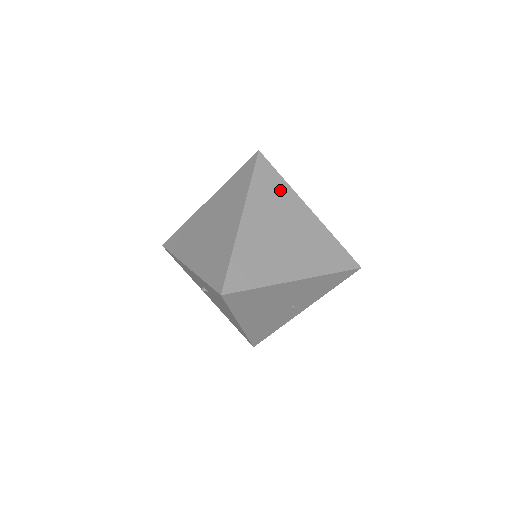
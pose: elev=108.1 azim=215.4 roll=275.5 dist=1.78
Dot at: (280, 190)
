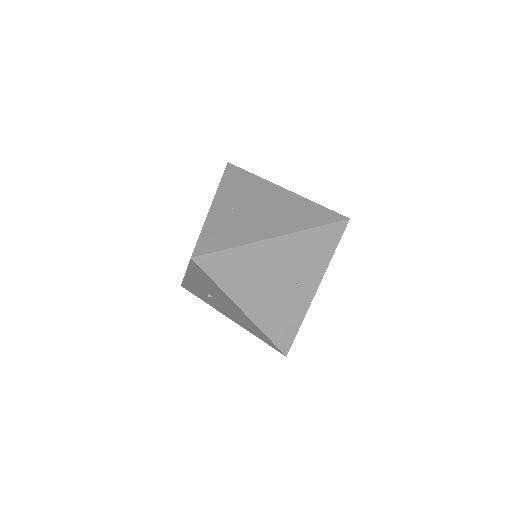
Dot at: (250, 181)
